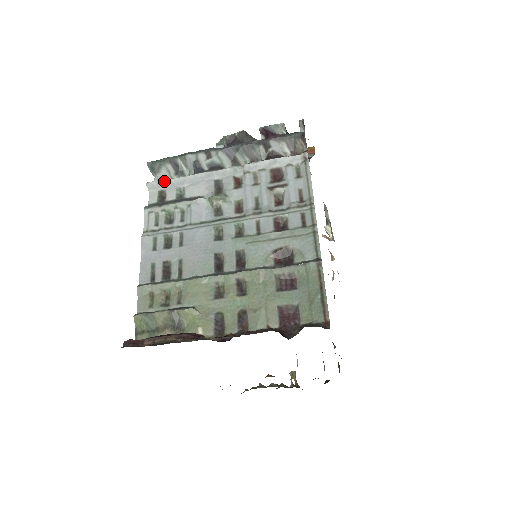
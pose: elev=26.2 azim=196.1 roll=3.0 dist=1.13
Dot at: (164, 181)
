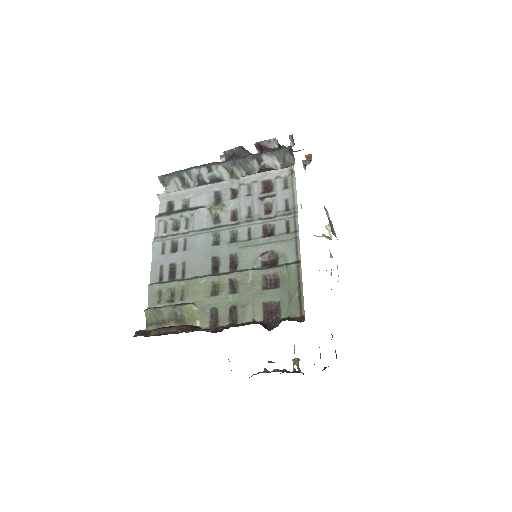
Dot at: (172, 193)
